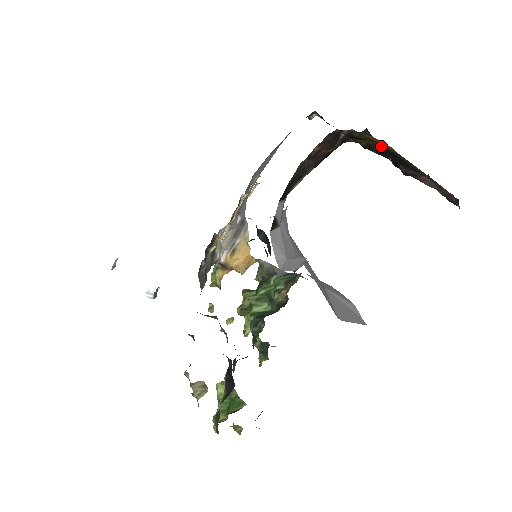
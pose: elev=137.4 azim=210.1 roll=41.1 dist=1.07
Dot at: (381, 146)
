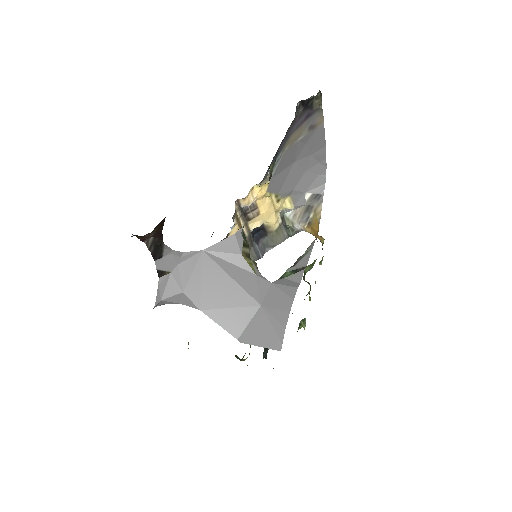
Dot at: occluded
